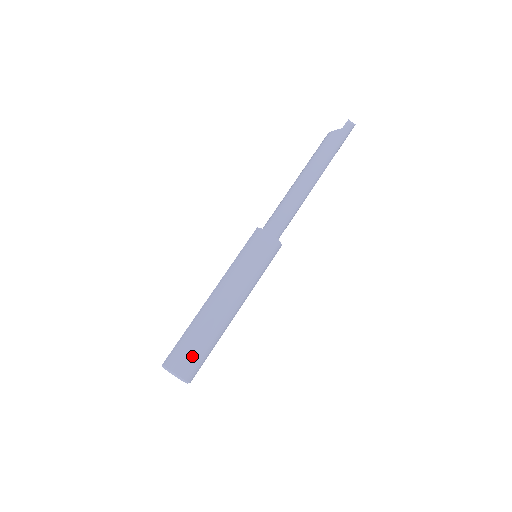
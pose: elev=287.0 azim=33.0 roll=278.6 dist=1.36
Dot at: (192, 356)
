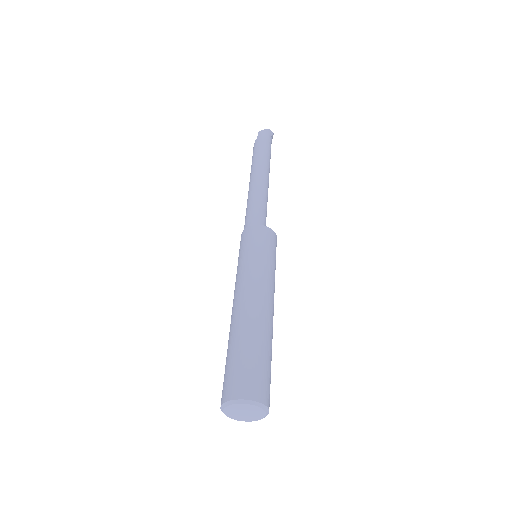
Dot at: (236, 370)
